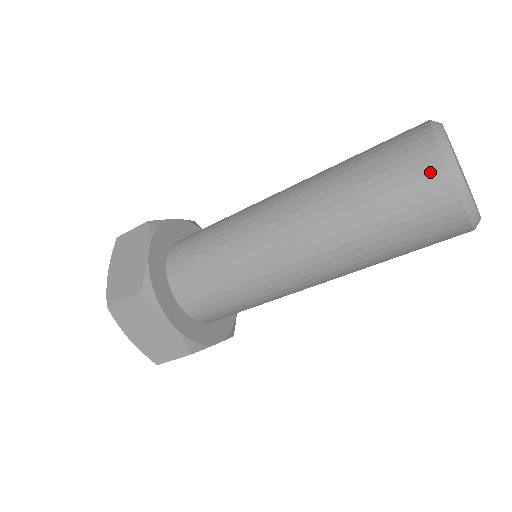
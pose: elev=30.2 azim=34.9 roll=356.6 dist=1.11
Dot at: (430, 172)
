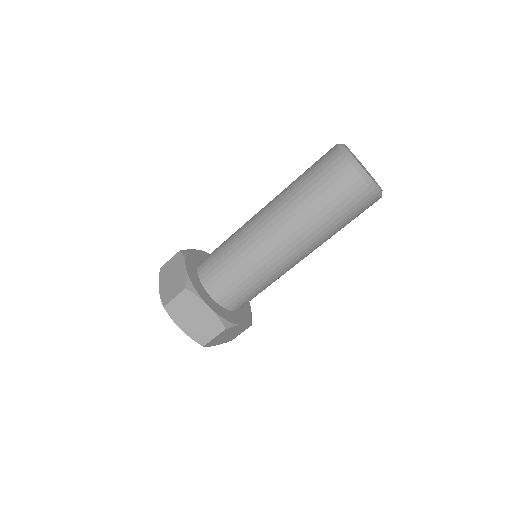
Dot at: (365, 195)
